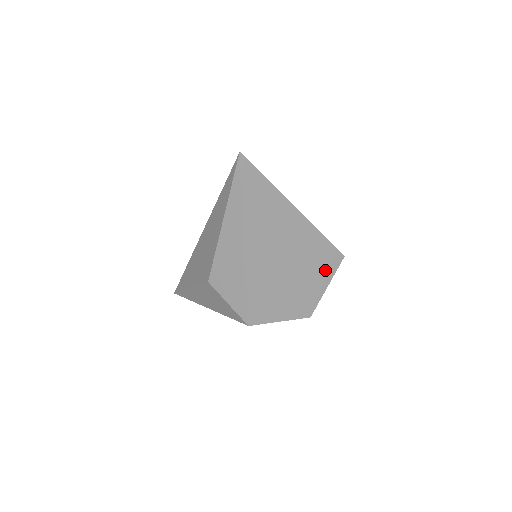
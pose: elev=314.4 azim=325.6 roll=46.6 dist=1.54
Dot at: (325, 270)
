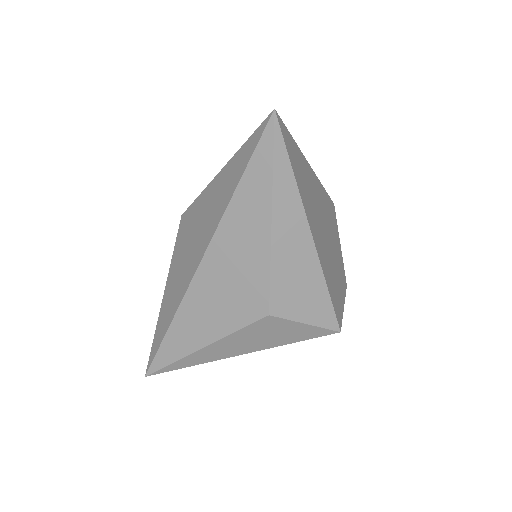
Dot at: (335, 227)
